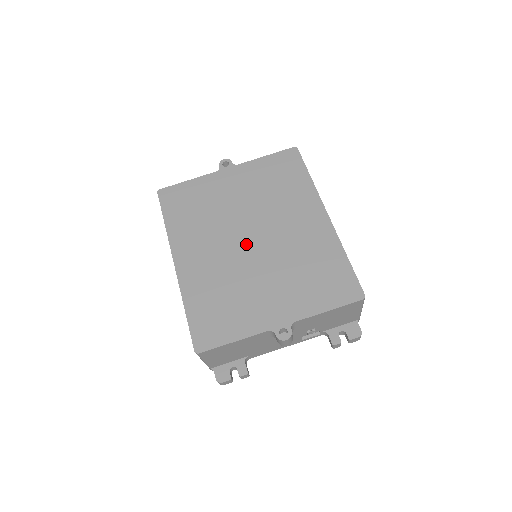
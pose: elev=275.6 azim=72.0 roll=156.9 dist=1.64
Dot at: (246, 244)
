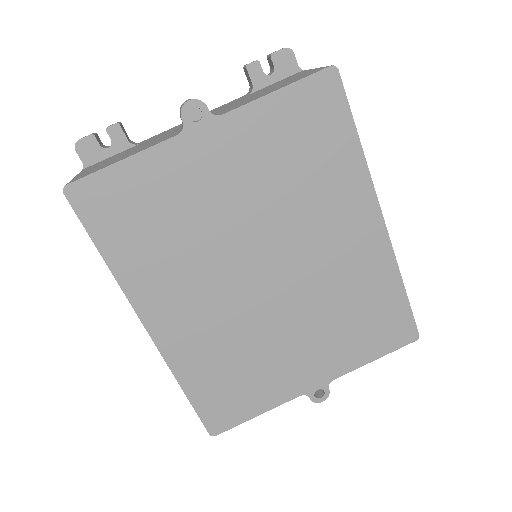
Dot at: (259, 284)
